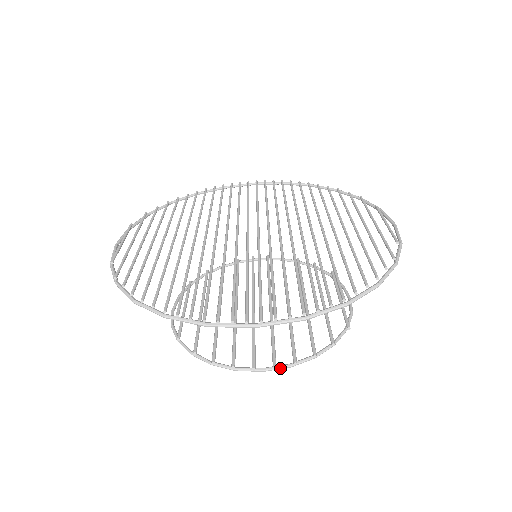
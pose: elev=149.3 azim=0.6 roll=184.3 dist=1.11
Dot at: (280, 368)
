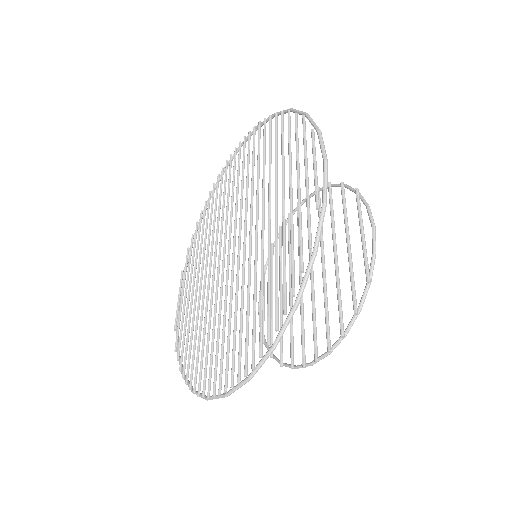
Dot at: (322, 358)
